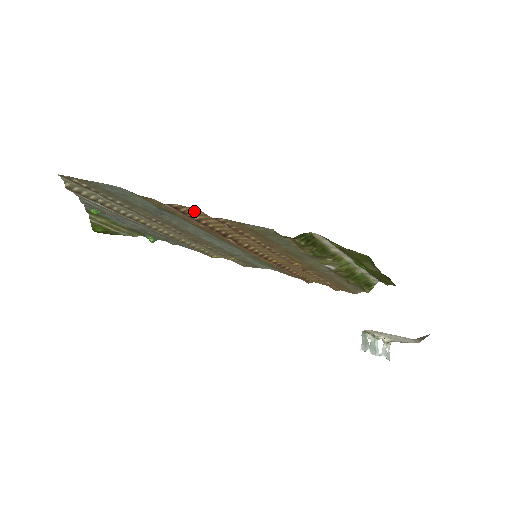
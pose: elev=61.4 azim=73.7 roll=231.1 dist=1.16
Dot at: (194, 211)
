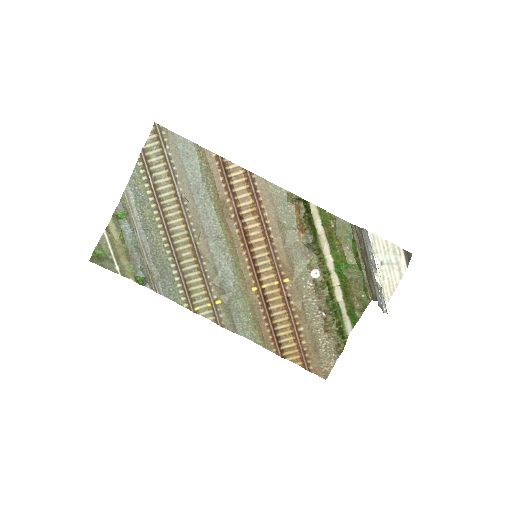
Dot at: (234, 171)
